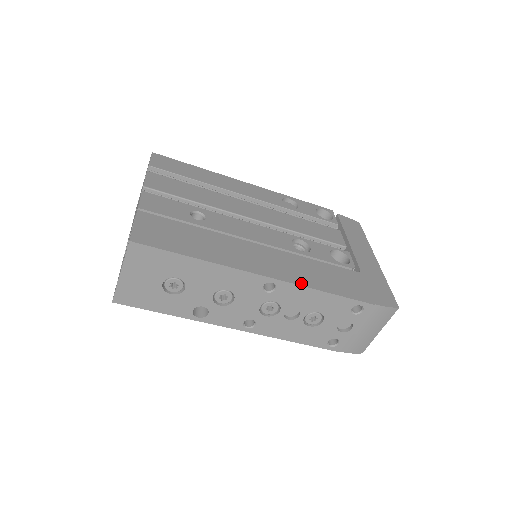
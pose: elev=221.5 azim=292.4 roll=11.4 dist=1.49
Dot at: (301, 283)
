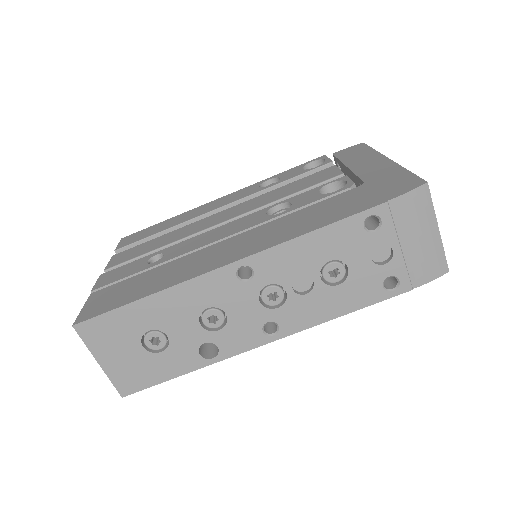
Dot at: (275, 243)
